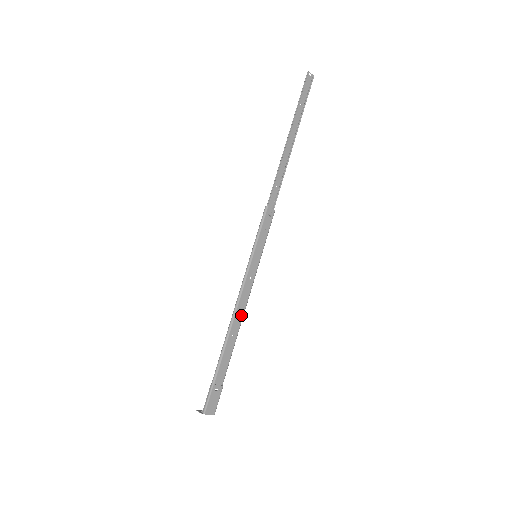
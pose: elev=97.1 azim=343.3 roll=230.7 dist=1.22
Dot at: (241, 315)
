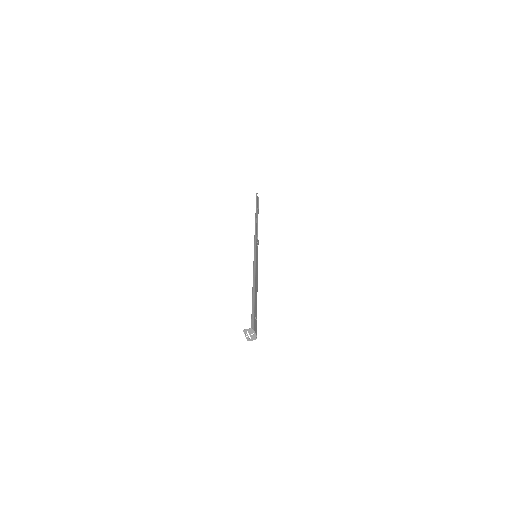
Dot at: (257, 282)
